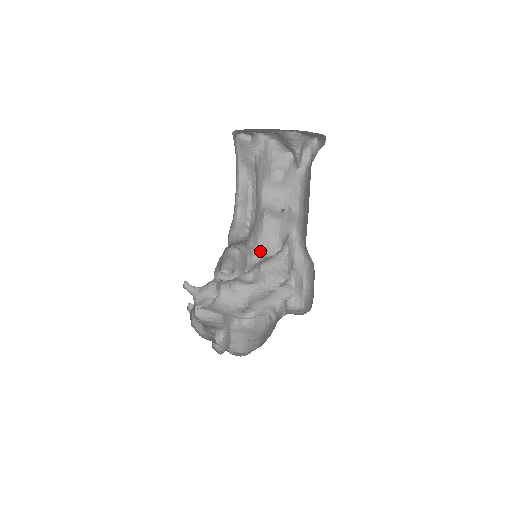
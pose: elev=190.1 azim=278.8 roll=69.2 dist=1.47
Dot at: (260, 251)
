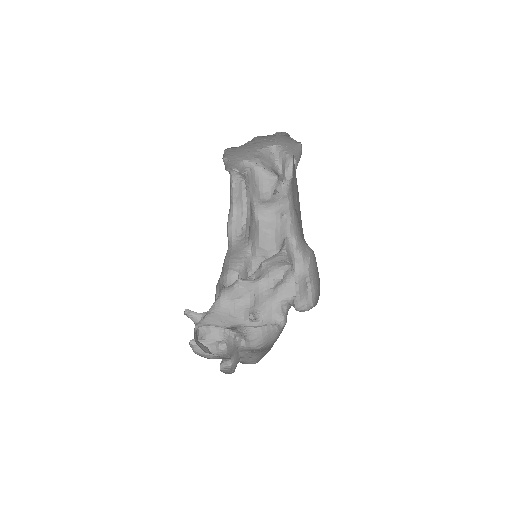
Dot at: (259, 261)
